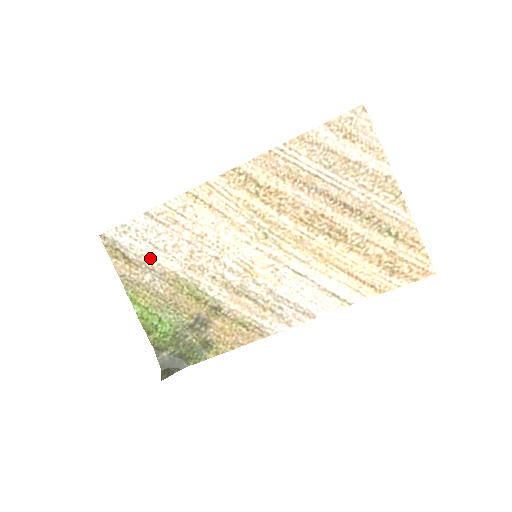
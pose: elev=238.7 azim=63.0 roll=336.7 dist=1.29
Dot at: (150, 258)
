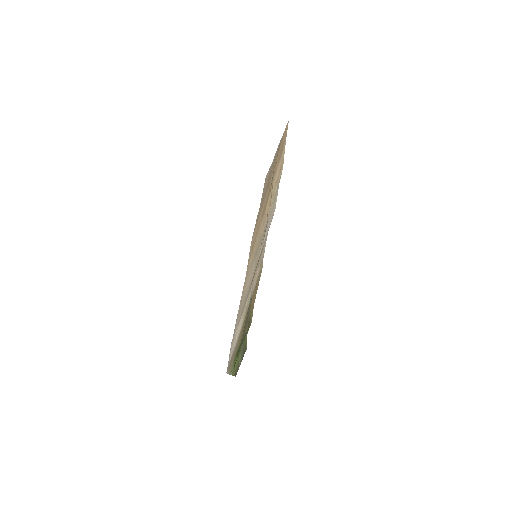
Dot at: (236, 342)
